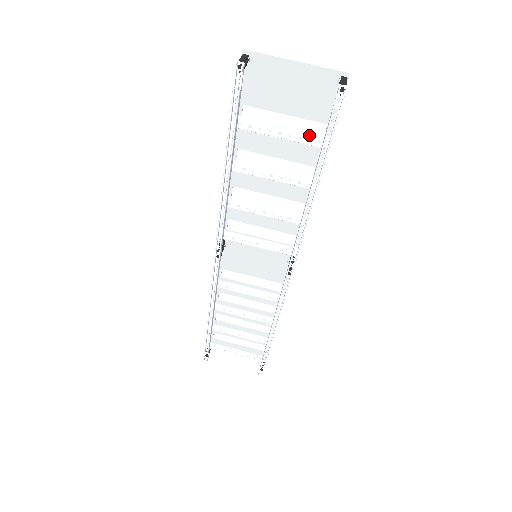
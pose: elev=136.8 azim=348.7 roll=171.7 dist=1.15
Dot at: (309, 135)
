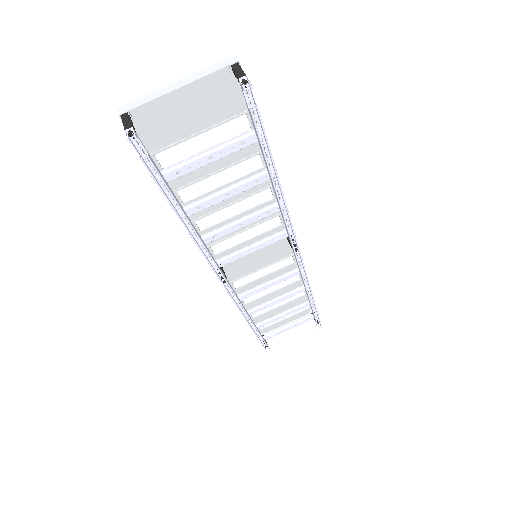
Dot at: (239, 140)
